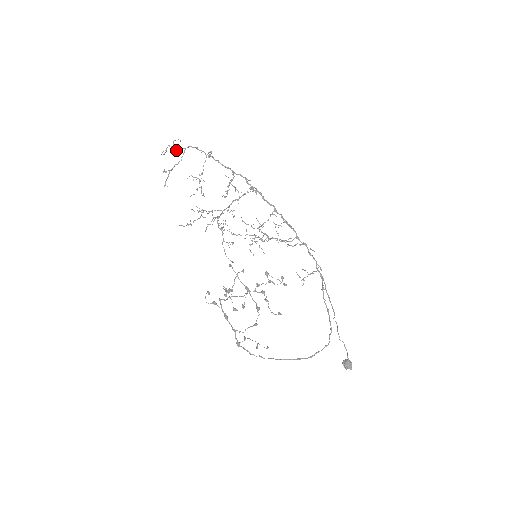
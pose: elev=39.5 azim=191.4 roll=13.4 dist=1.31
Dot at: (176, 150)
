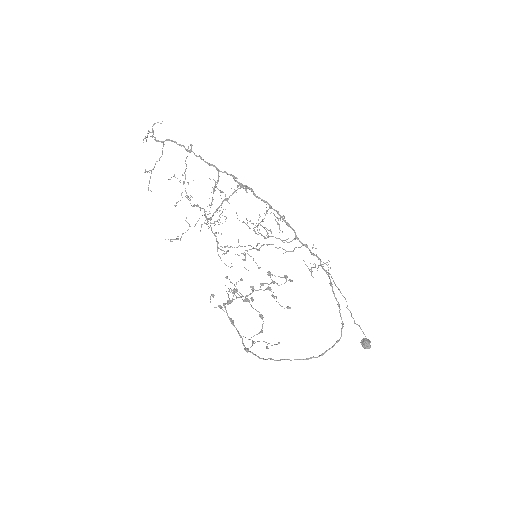
Dot at: occluded
